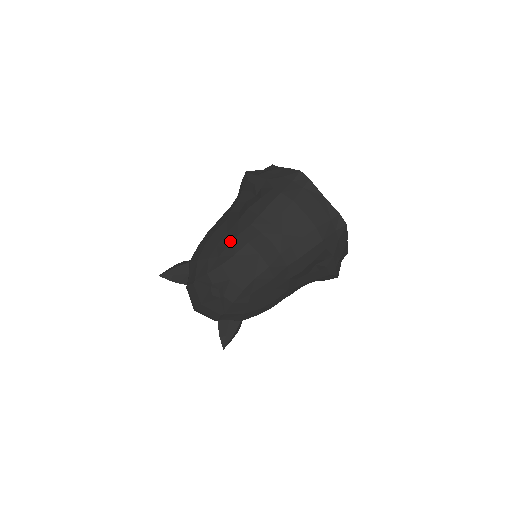
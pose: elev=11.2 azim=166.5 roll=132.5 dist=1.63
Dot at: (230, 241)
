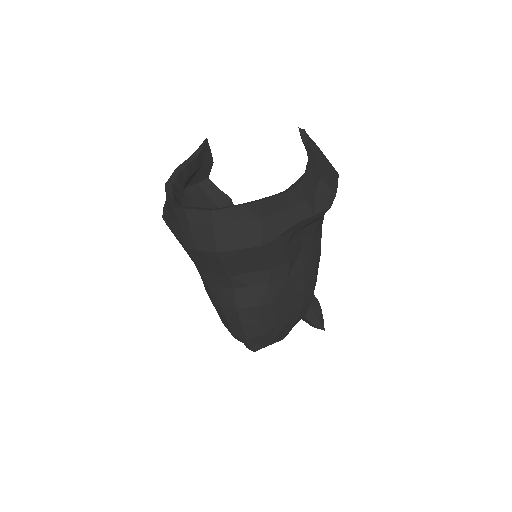
Dot at: occluded
